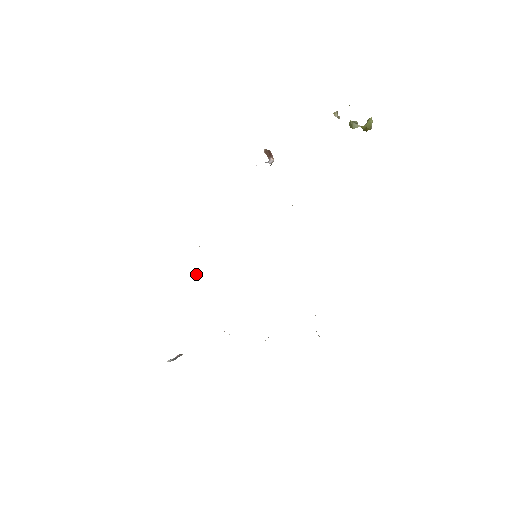
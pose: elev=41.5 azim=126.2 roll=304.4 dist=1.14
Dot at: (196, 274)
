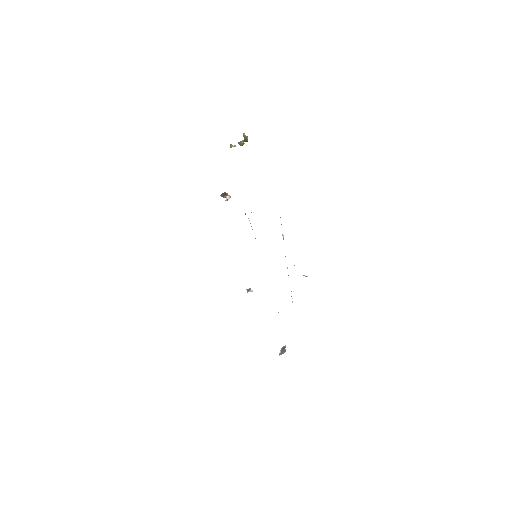
Dot at: (247, 290)
